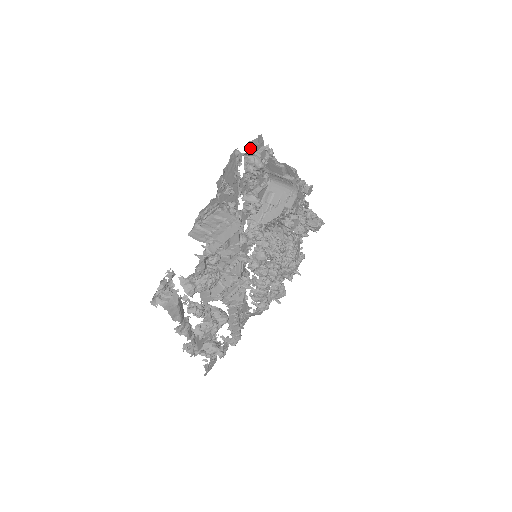
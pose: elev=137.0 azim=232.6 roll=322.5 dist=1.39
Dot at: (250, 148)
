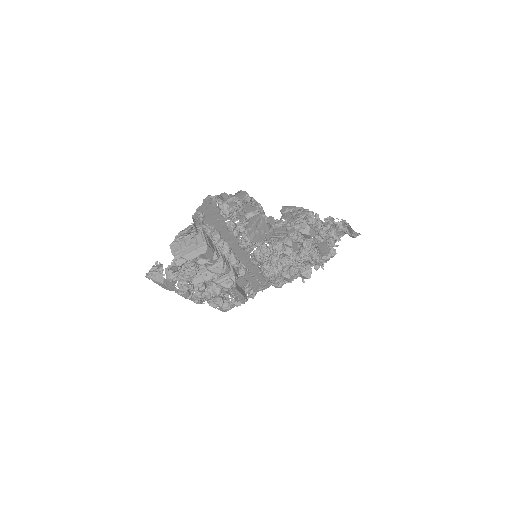
Dot at: (219, 198)
